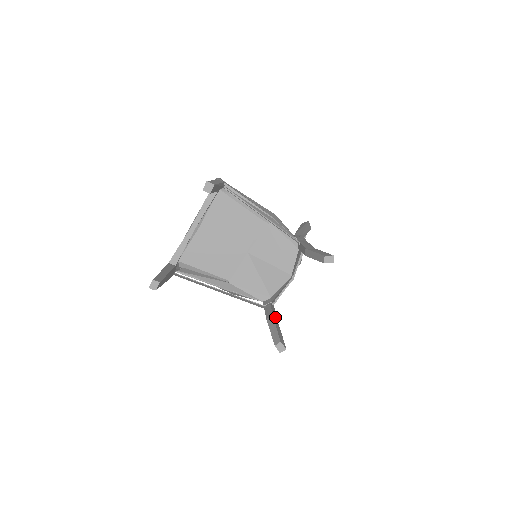
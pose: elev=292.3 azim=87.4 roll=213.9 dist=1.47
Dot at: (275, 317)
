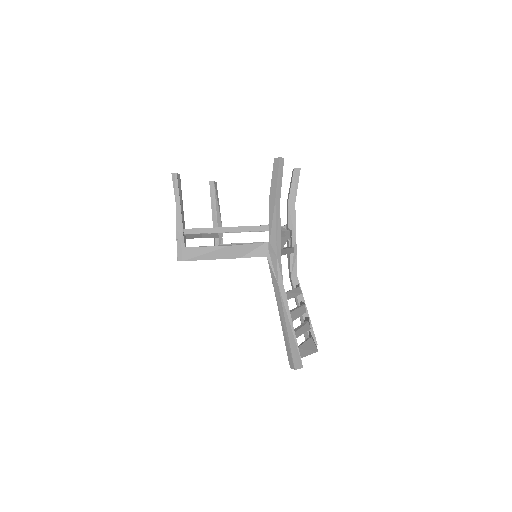
Dot at: (277, 205)
